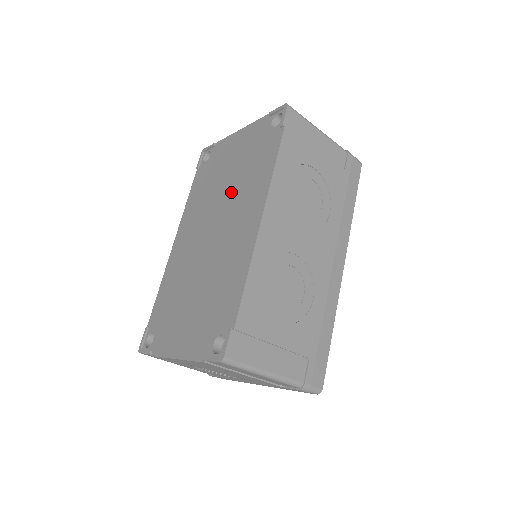
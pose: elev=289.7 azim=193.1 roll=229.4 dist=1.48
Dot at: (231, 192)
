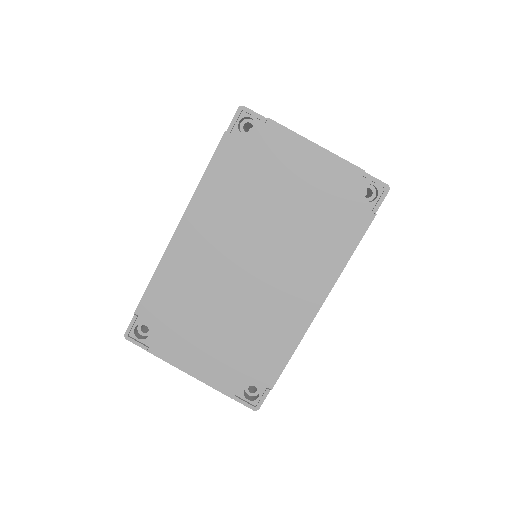
Dot at: (286, 235)
